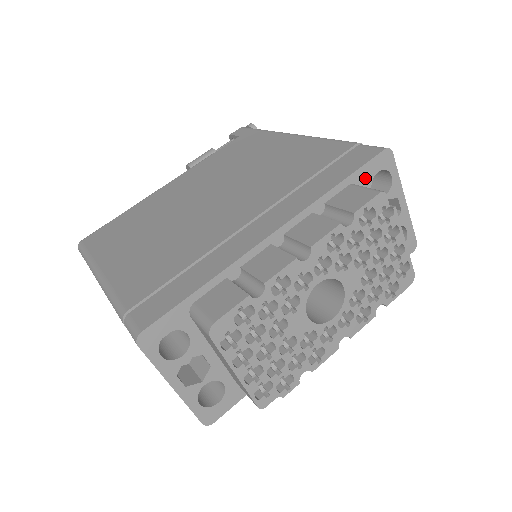
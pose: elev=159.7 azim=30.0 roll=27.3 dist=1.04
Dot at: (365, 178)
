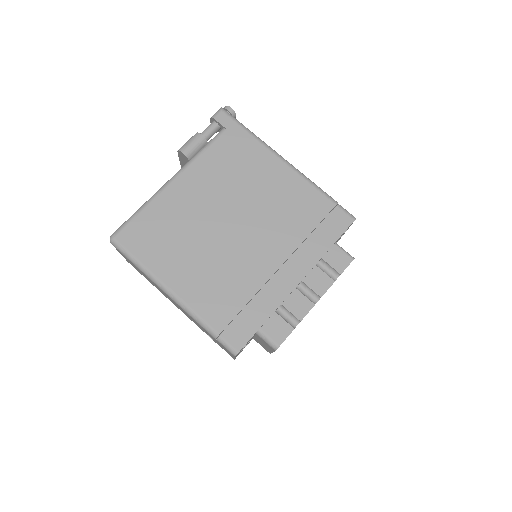
Dot at: occluded
